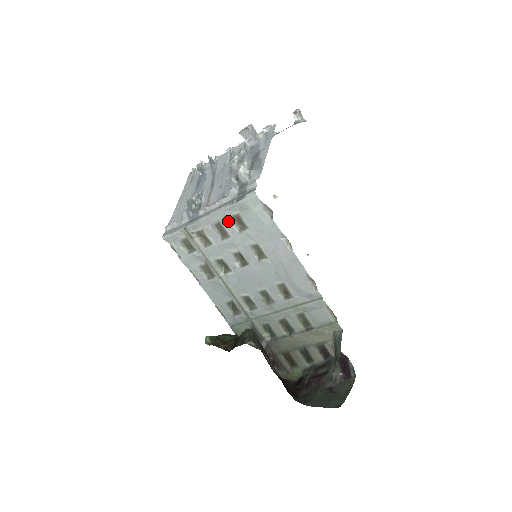
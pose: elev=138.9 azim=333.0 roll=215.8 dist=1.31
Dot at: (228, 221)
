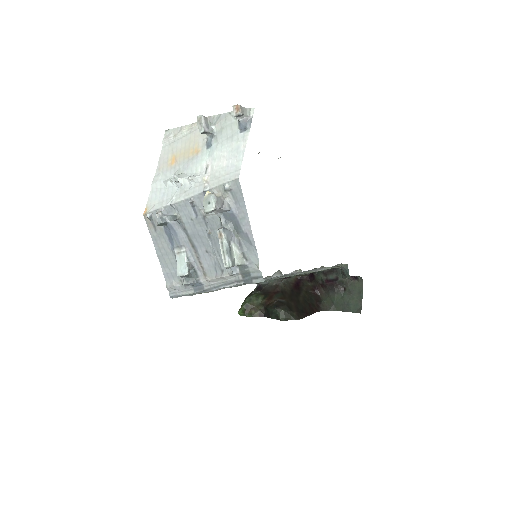
Dot at: occluded
